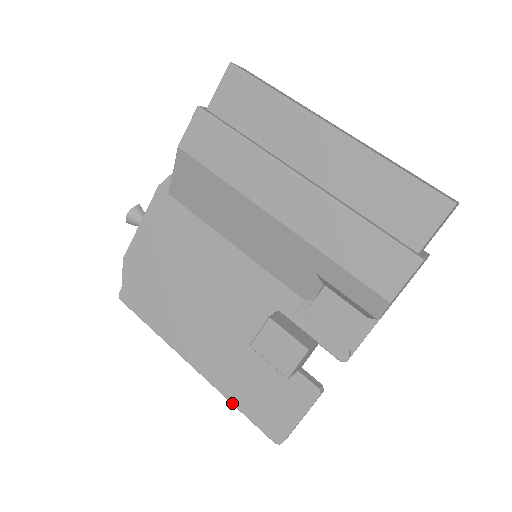
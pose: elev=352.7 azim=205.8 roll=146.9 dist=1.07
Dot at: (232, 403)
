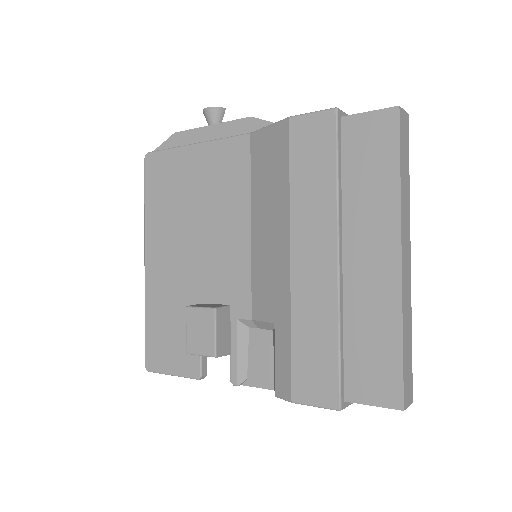
Dot at: (145, 314)
